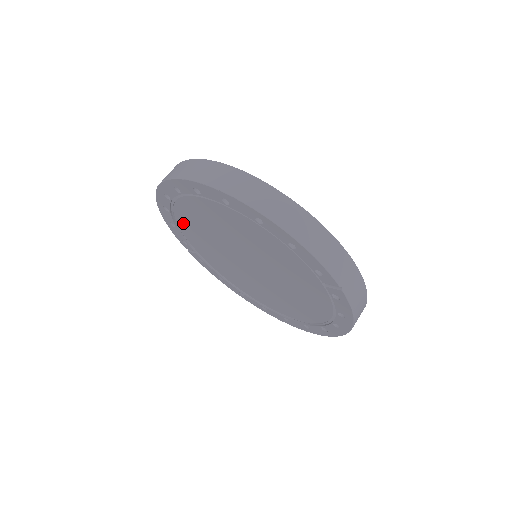
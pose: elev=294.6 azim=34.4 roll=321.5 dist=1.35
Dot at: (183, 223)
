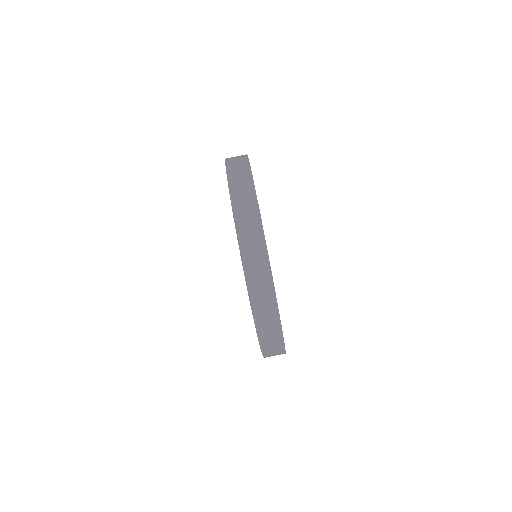
Dot at: occluded
